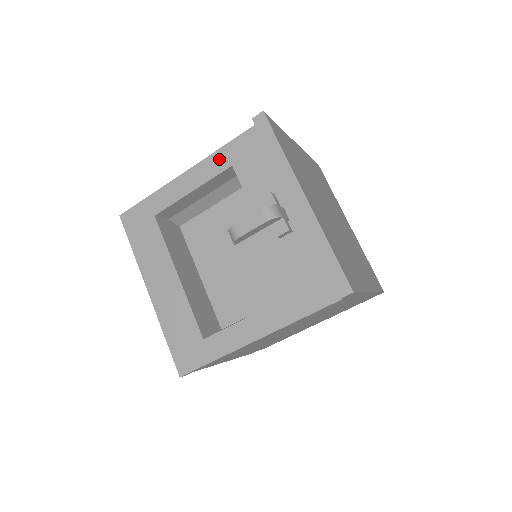
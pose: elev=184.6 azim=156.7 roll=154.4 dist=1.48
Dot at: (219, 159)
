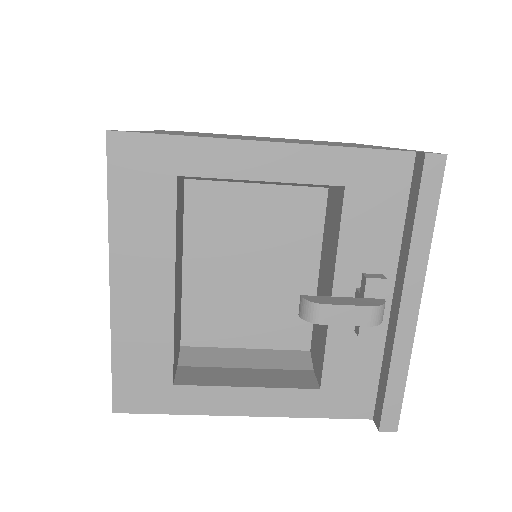
Dot at: (332, 162)
